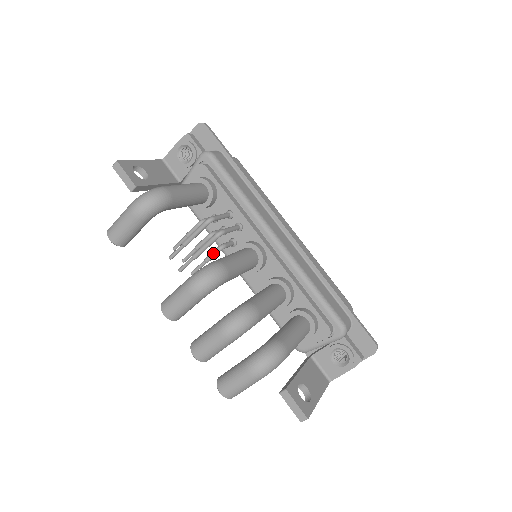
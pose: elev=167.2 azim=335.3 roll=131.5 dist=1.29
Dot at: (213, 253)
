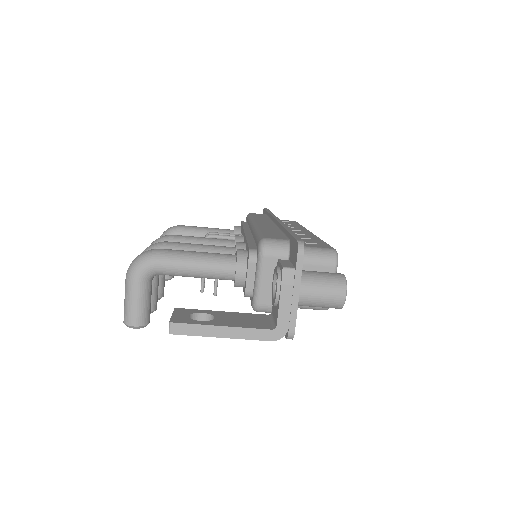
Dot at: occluded
